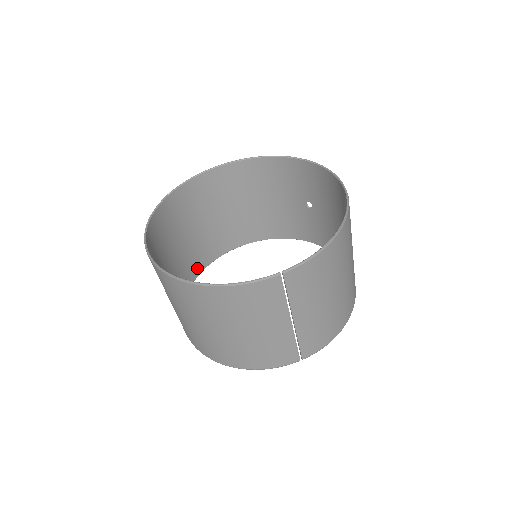
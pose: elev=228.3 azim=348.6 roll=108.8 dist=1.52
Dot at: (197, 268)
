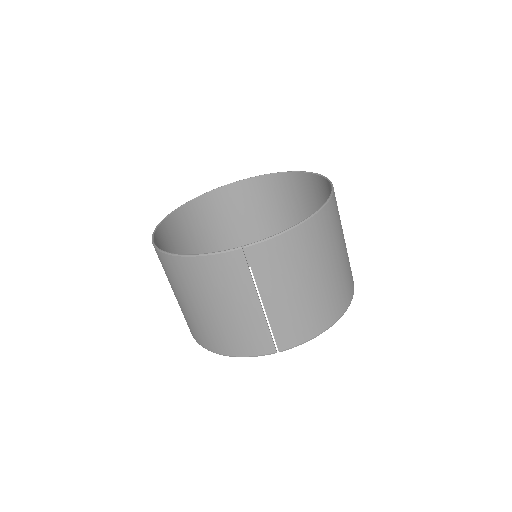
Dot at: occluded
